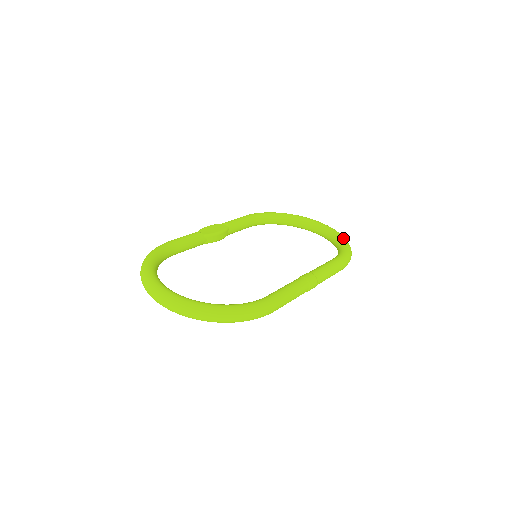
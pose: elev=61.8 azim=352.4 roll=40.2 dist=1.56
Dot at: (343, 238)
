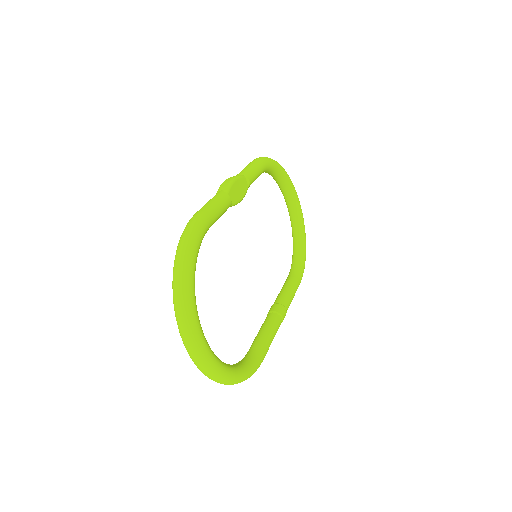
Dot at: occluded
